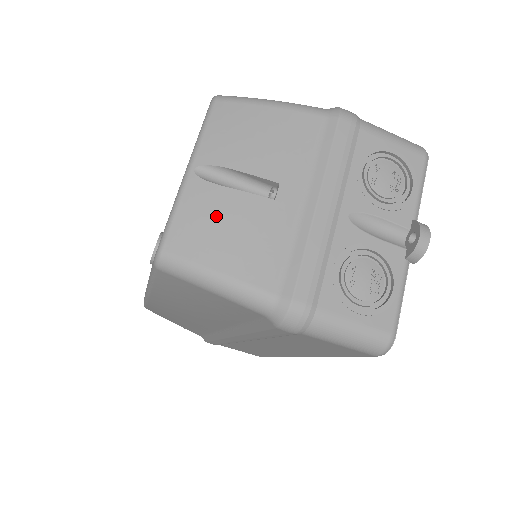
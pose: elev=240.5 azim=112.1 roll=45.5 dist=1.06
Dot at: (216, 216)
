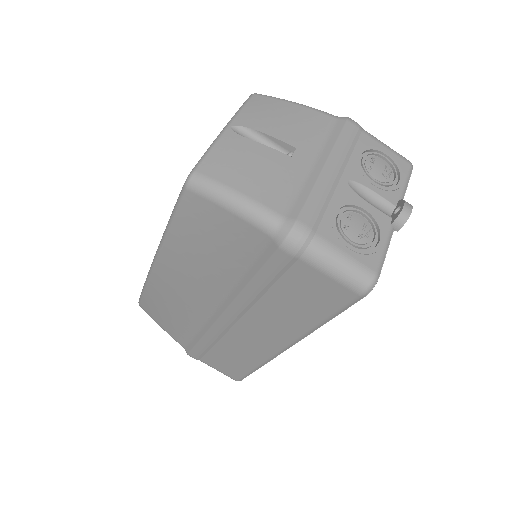
Dot at: (243, 157)
